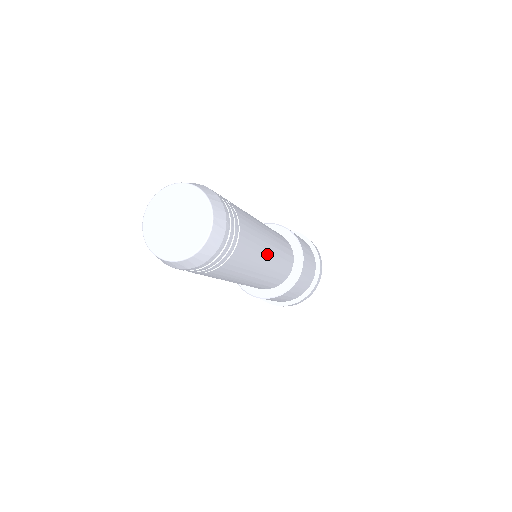
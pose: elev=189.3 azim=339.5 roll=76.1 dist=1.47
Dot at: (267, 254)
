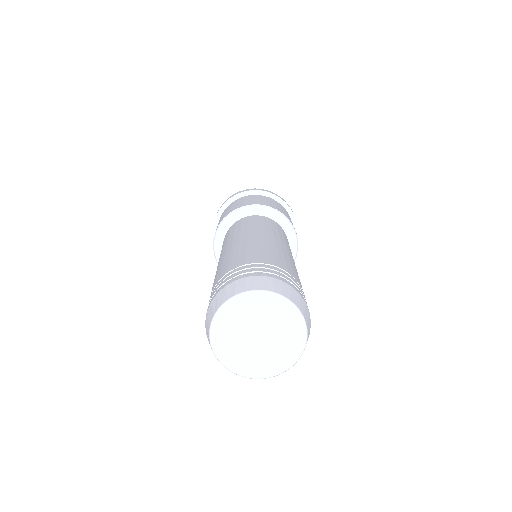
Dot at: (289, 253)
